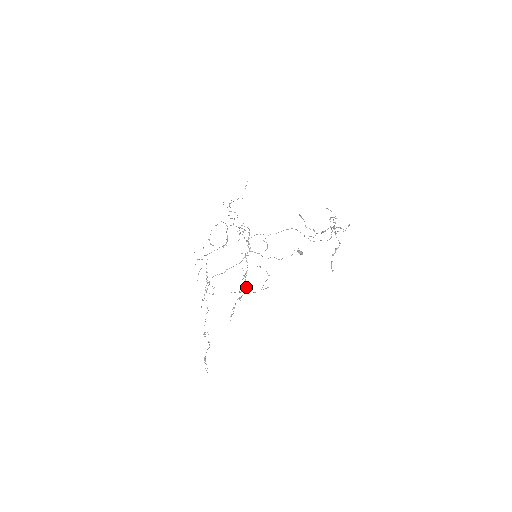
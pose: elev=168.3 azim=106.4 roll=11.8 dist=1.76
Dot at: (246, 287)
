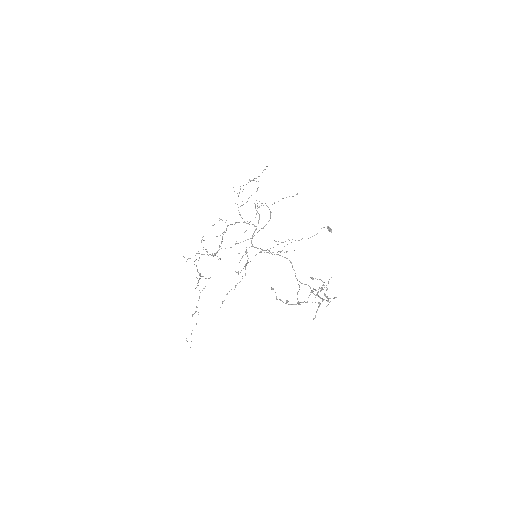
Dot at: (245, 275)
